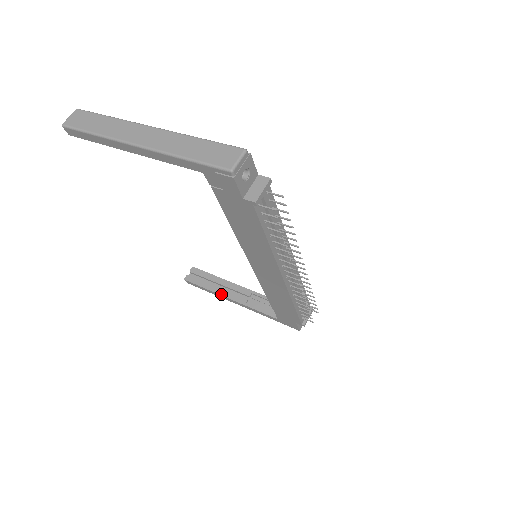
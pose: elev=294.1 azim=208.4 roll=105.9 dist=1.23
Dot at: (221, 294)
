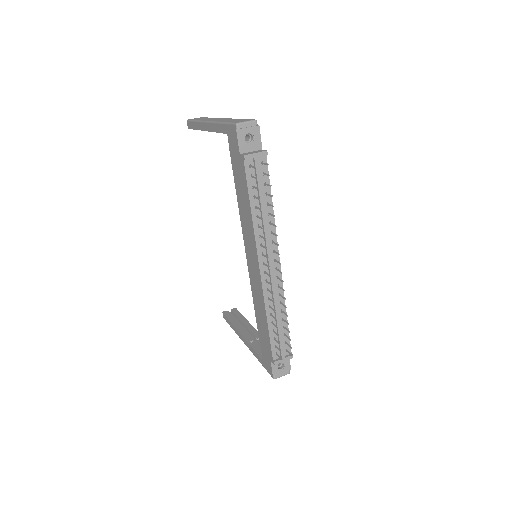
Dot at: (238, 329)
